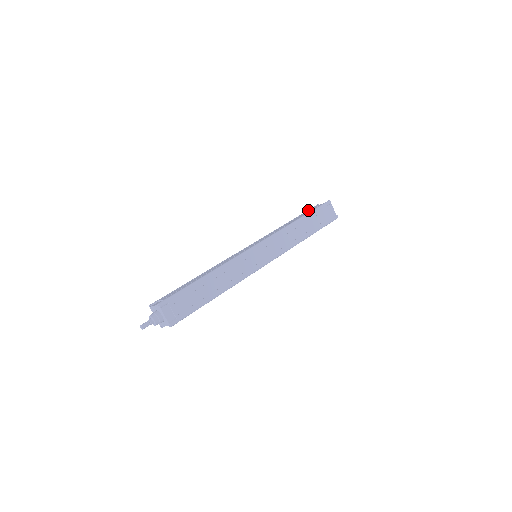
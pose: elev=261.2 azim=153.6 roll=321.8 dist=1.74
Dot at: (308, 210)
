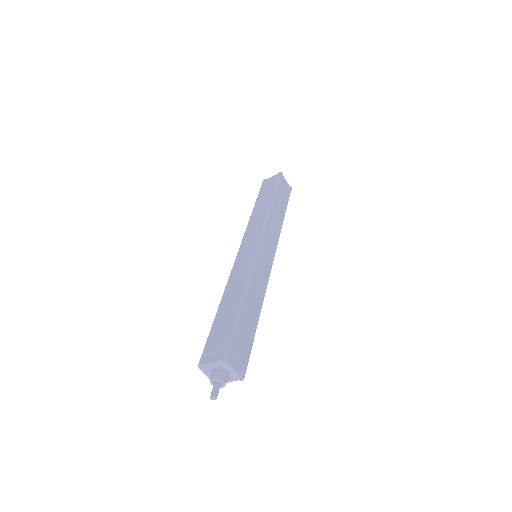
Dot at: (263, 188)
